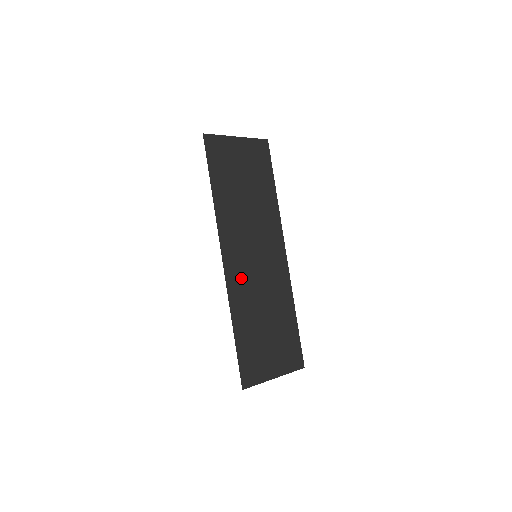
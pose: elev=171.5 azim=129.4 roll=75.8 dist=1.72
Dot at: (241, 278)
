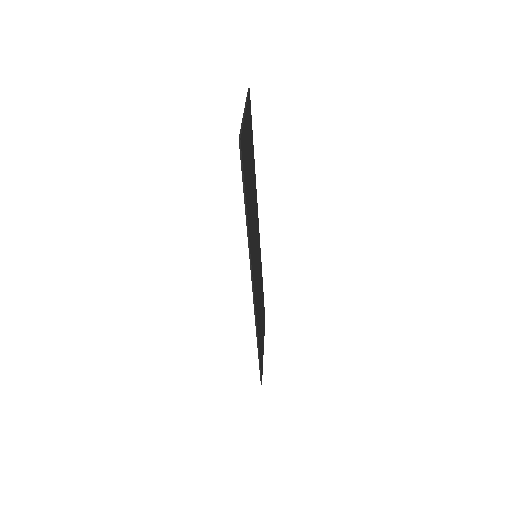
Dot at: (256, 293)
